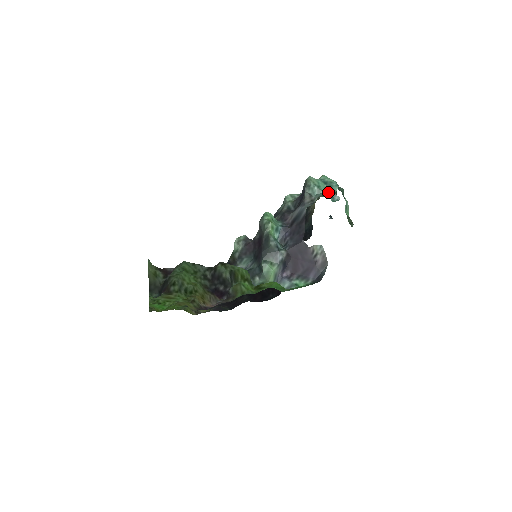
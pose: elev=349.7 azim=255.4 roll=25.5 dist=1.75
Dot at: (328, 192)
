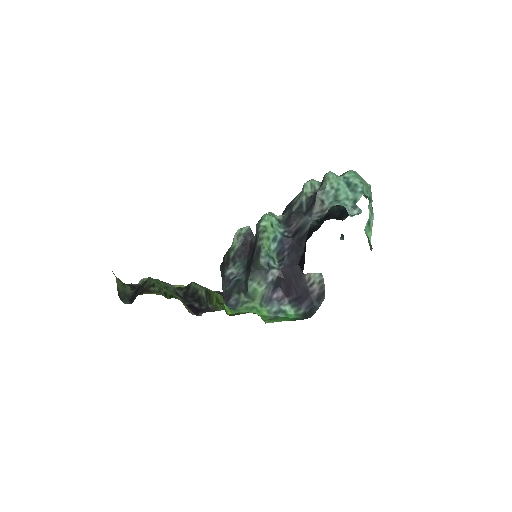
Dot at: (348, 200)
